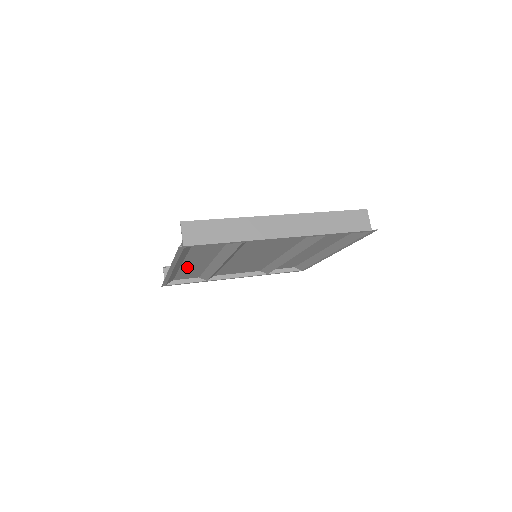
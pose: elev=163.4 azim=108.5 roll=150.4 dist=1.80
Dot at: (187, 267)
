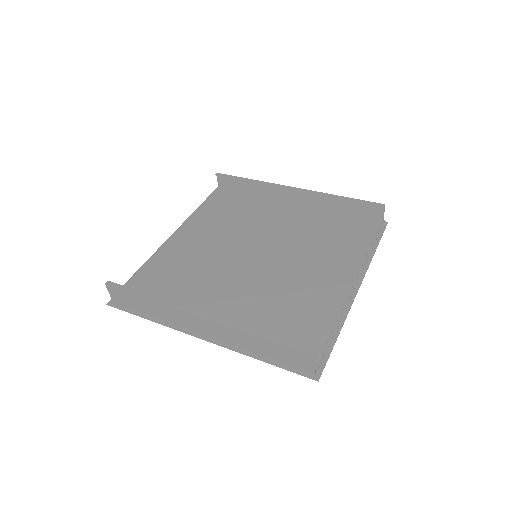
Dot at: (200, 226)
